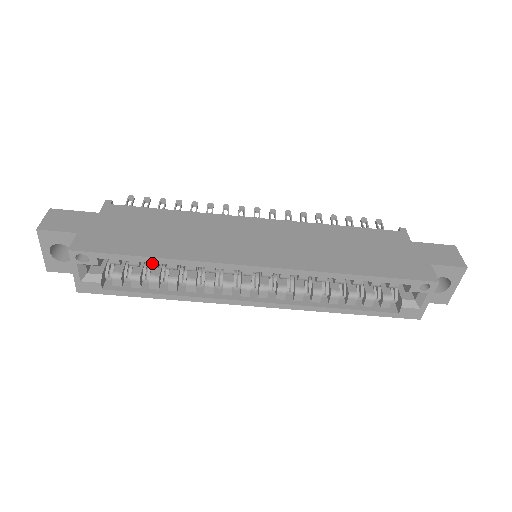
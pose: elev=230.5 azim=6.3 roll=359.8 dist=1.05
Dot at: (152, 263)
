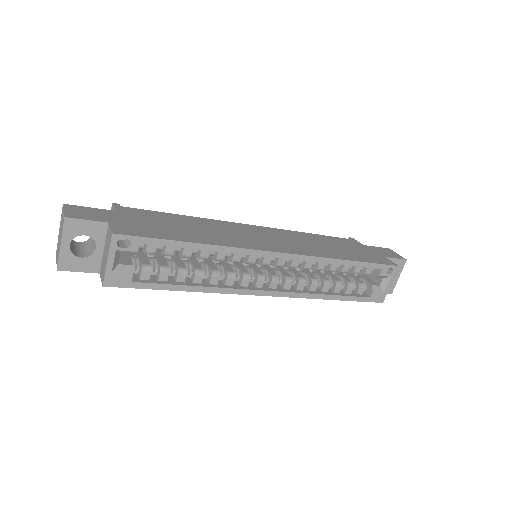
Dot at: (187, 251)
